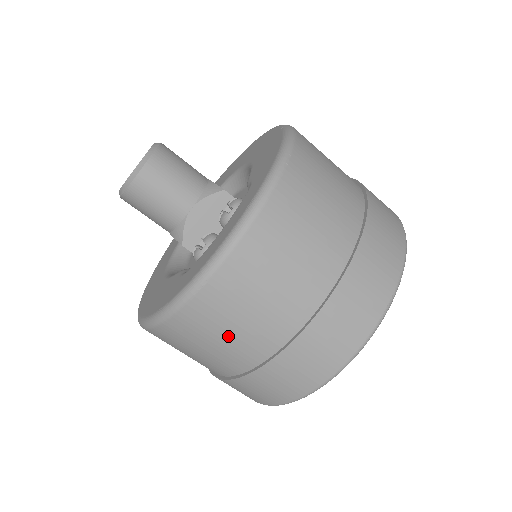
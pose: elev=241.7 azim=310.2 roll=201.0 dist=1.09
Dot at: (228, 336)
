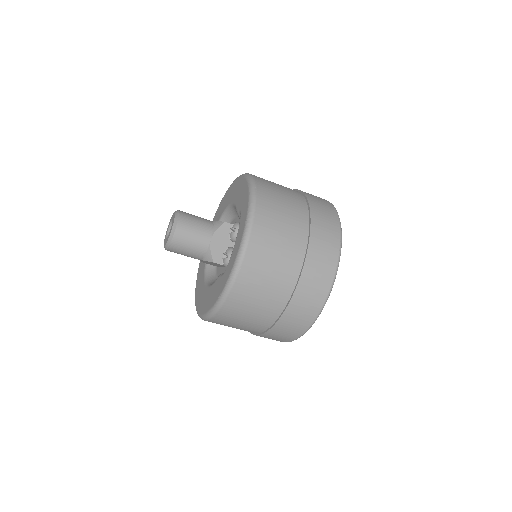
Dot at: (262, 296)
